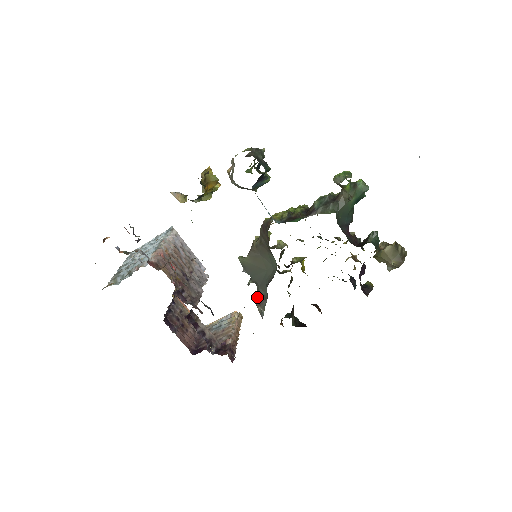
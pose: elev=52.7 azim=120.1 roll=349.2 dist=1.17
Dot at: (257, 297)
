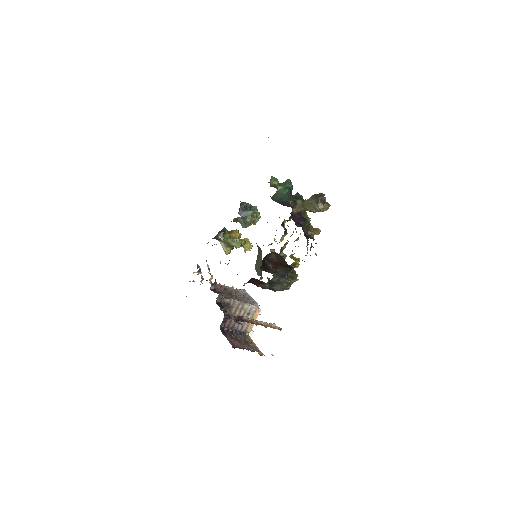
Dot at: occluded
